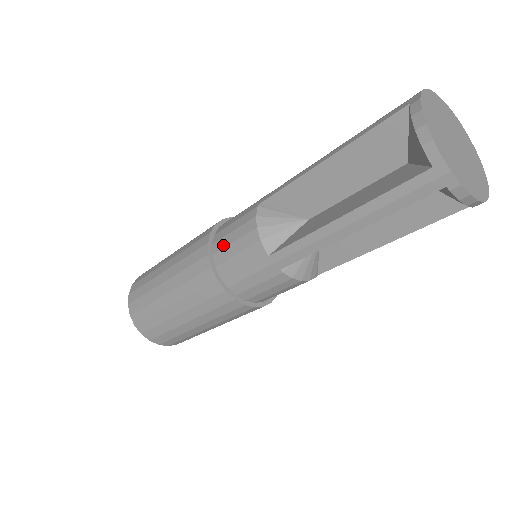
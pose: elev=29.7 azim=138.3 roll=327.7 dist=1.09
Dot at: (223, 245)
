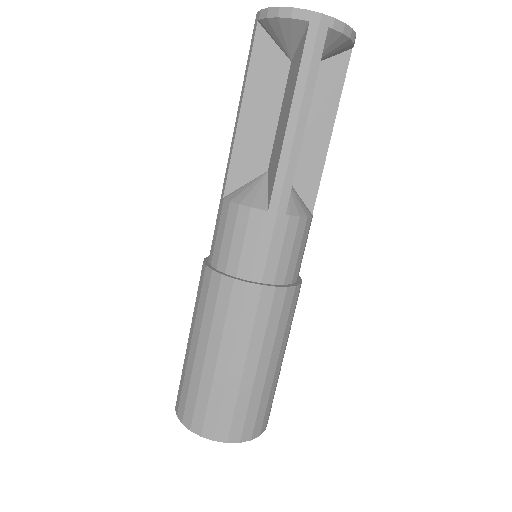
Dot at: (226, 254)
